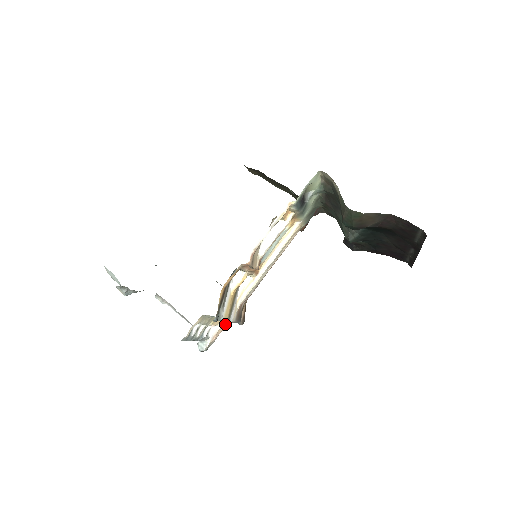
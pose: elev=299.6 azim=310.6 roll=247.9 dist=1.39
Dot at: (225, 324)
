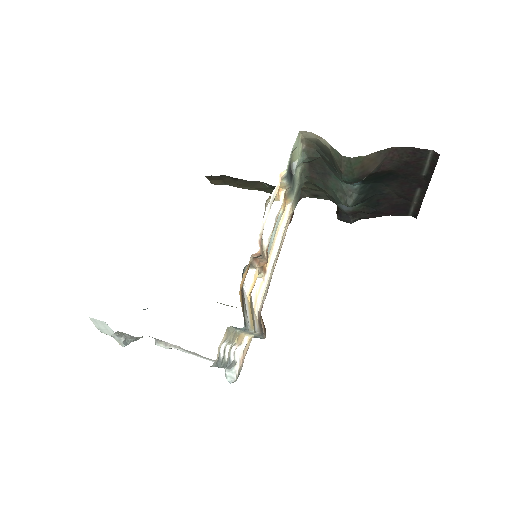
Dot at: (248, 341)
